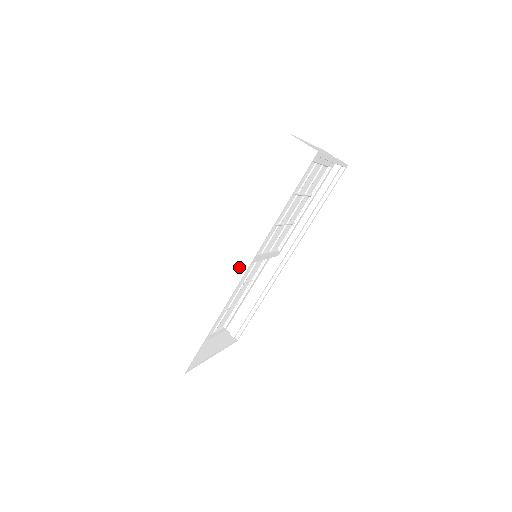
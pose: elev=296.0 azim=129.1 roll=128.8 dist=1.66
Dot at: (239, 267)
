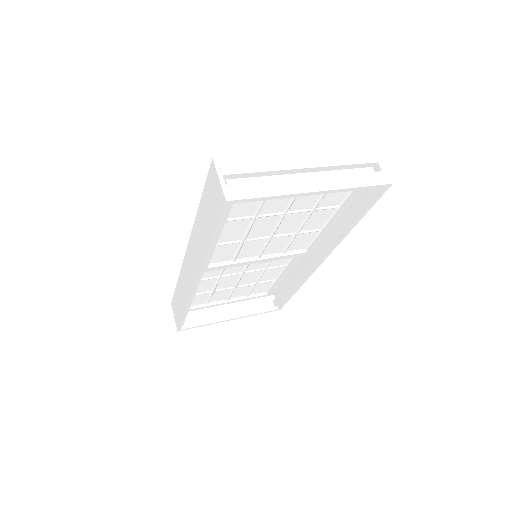
Dot at: (193, 276)
